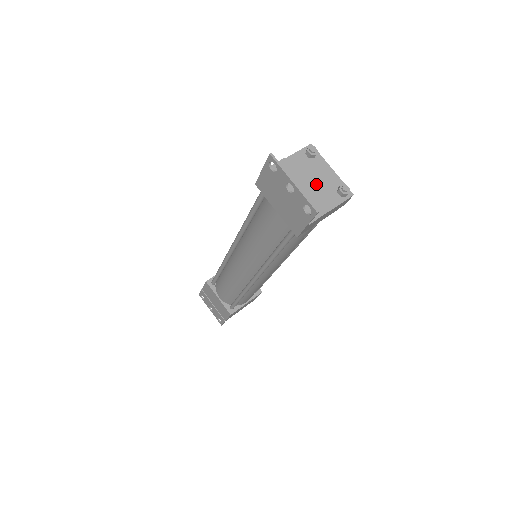
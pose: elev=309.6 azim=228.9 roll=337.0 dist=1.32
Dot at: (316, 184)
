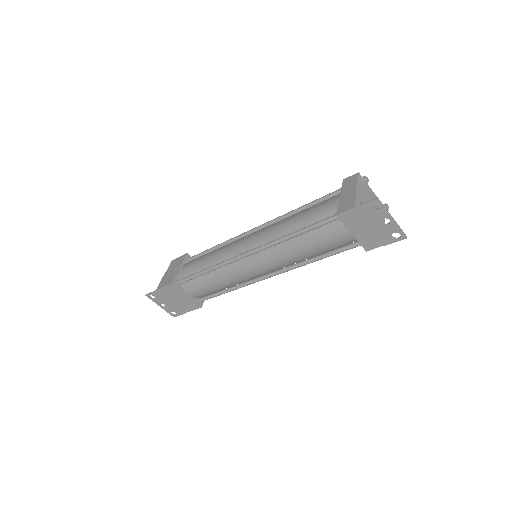
Dot at: (373, 207)
